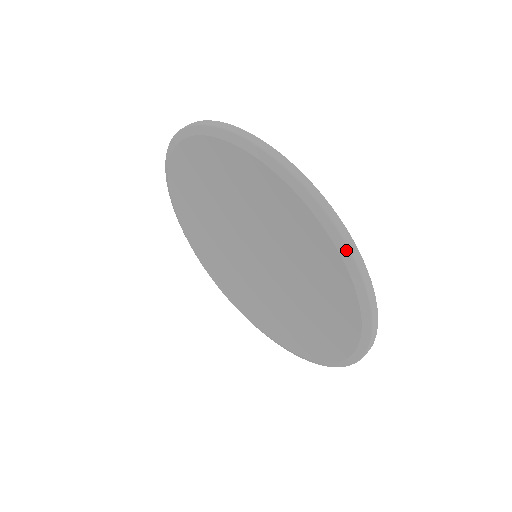
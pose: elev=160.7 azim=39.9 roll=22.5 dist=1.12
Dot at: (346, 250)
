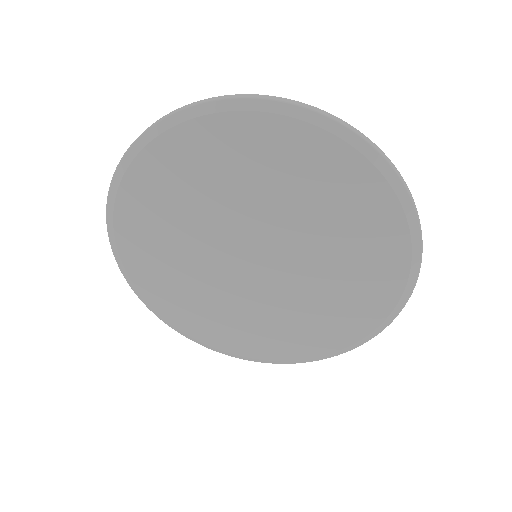
Dot at: (420, 245)
